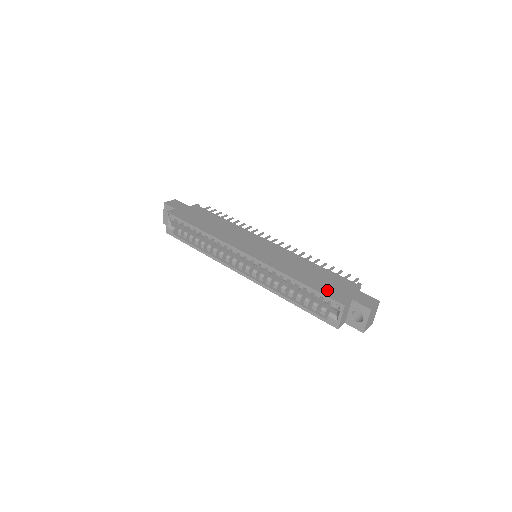
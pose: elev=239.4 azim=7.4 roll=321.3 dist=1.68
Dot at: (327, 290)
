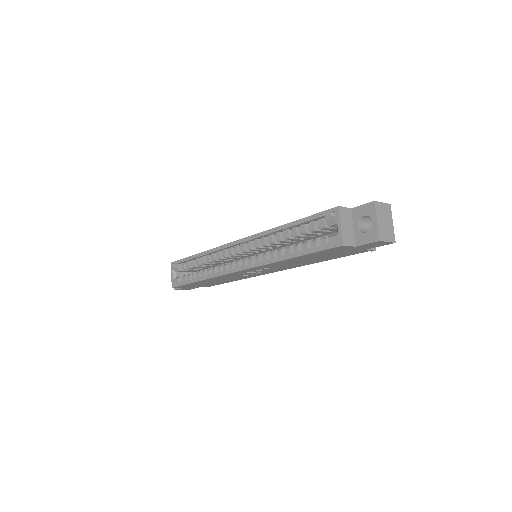
Dot at: occluded
